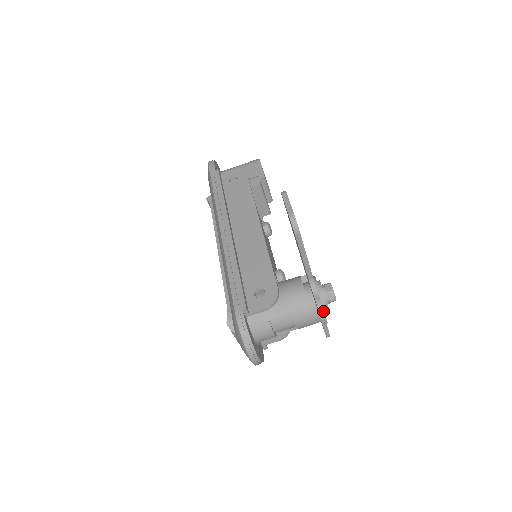
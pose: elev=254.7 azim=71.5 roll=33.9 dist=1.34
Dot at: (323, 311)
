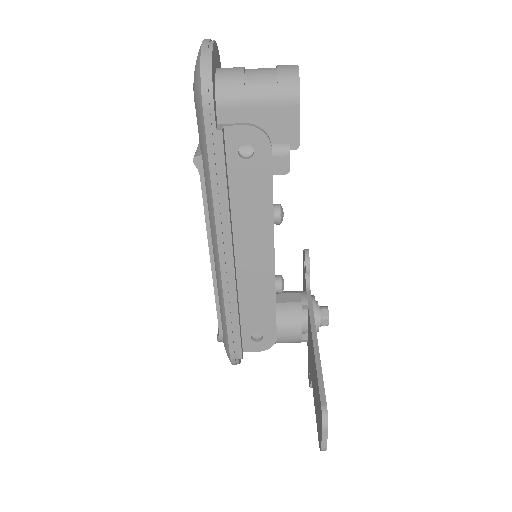
Dot at: occluded
